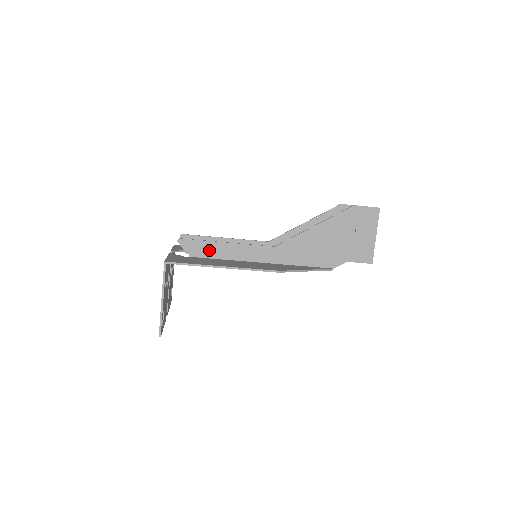
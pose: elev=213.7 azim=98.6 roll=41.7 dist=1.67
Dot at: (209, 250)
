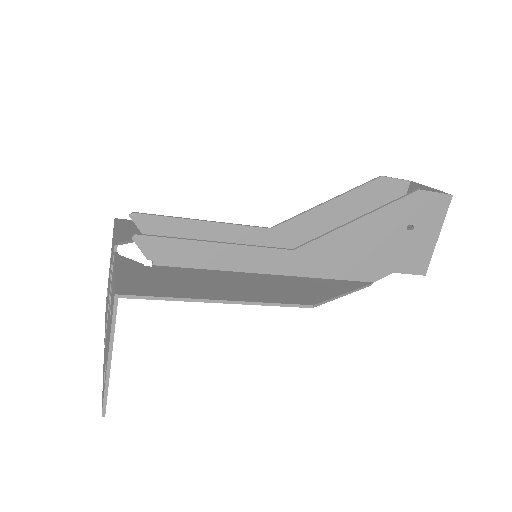
Dot at: (187, 254)
